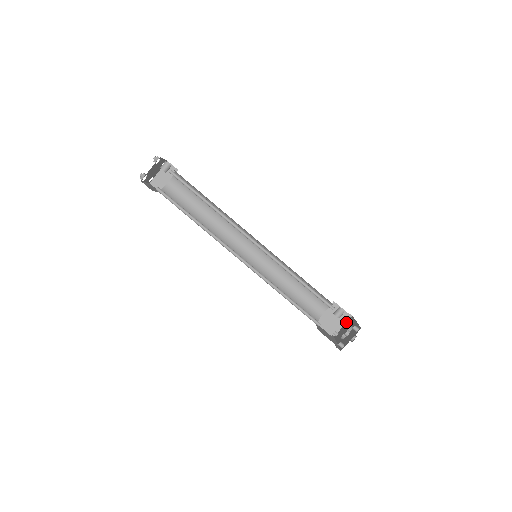
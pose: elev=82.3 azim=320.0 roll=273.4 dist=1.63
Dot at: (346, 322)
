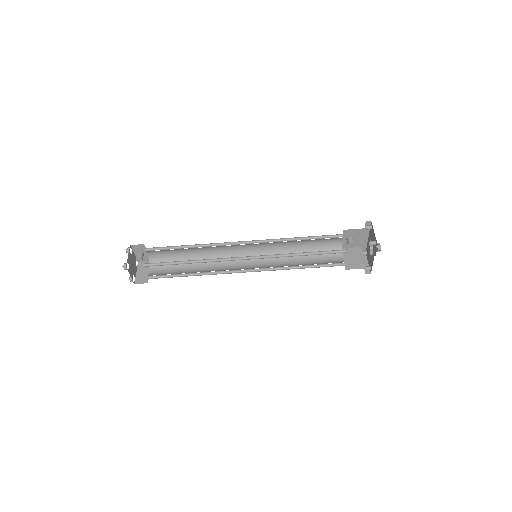
Dot at: (366, 259)
